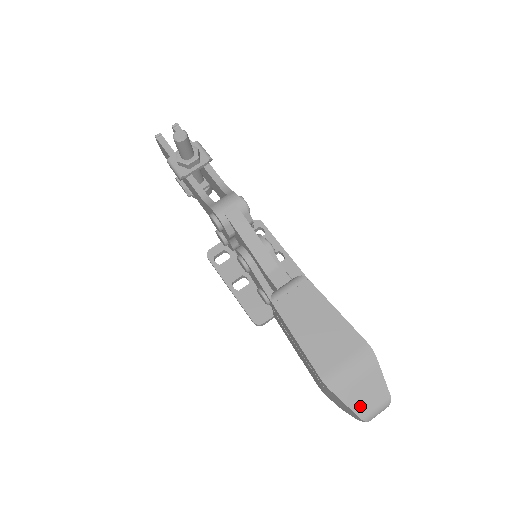
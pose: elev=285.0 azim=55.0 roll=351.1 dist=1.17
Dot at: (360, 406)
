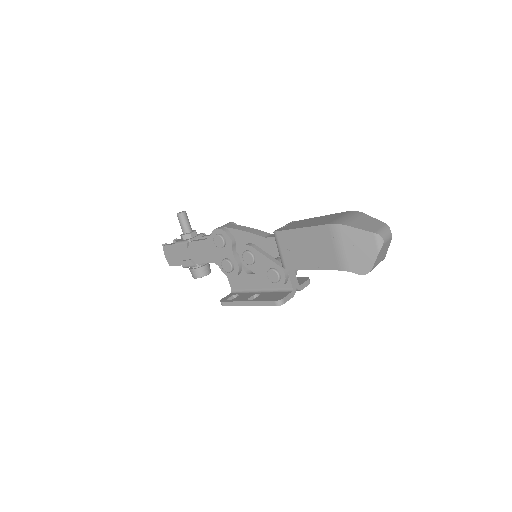
Dot at: (367, 228)
